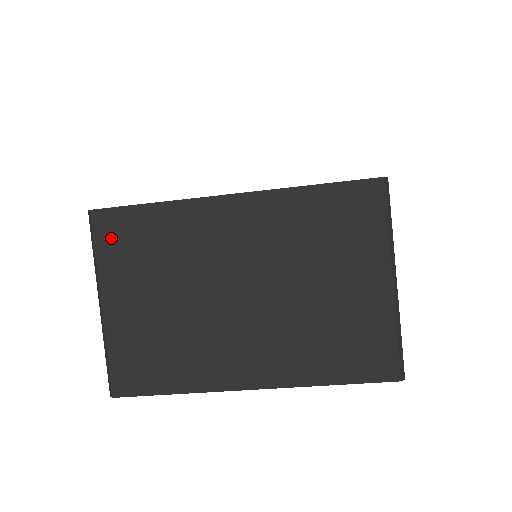
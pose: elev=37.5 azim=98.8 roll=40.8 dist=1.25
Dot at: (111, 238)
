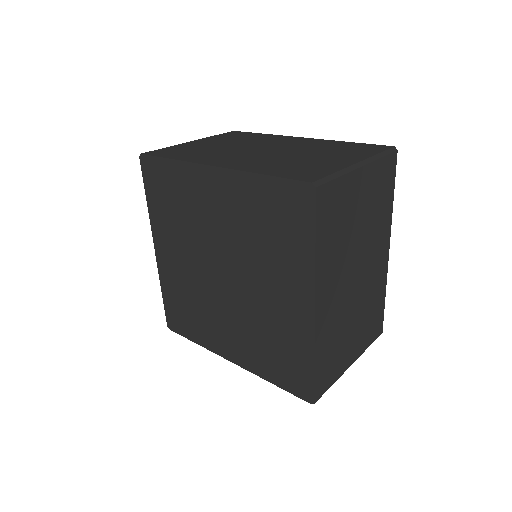
Dot at: occluded
